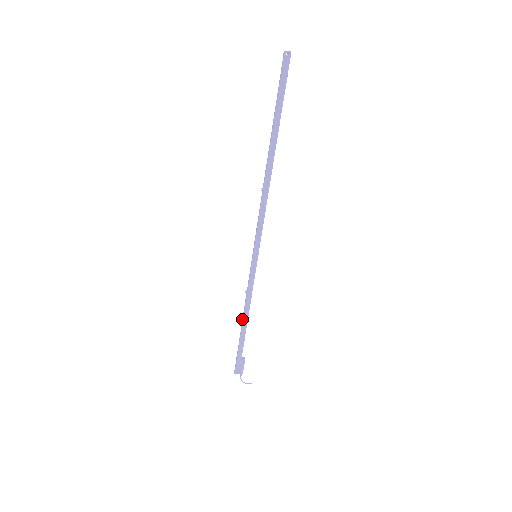
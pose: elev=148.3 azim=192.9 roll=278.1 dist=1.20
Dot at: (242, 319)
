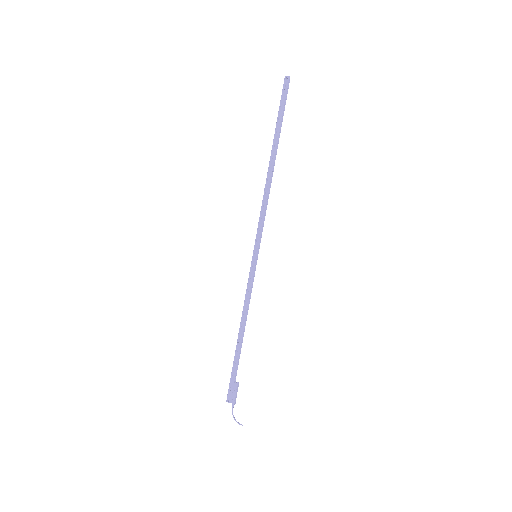
Dot at: (240, 329)
